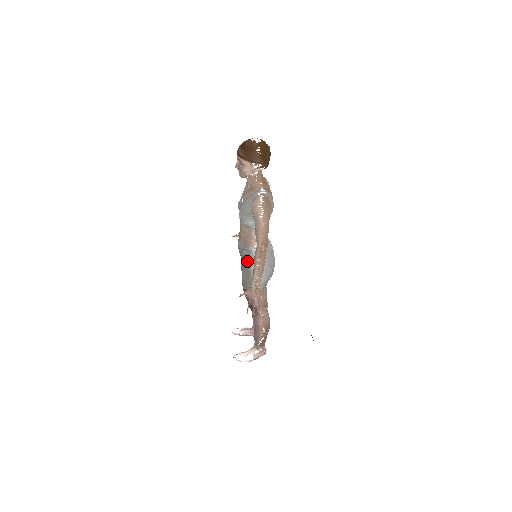
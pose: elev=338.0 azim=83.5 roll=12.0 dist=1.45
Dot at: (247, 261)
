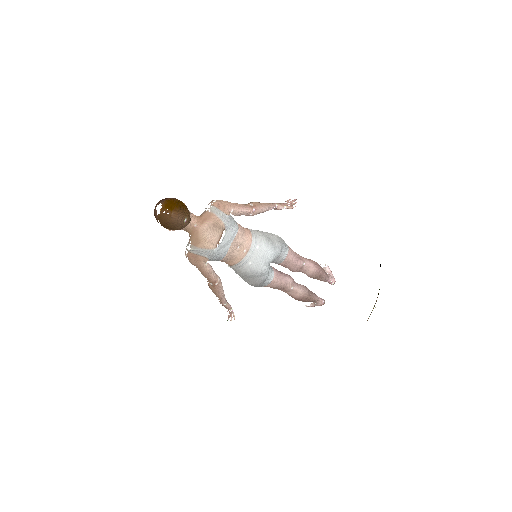
Dot at: occluded
